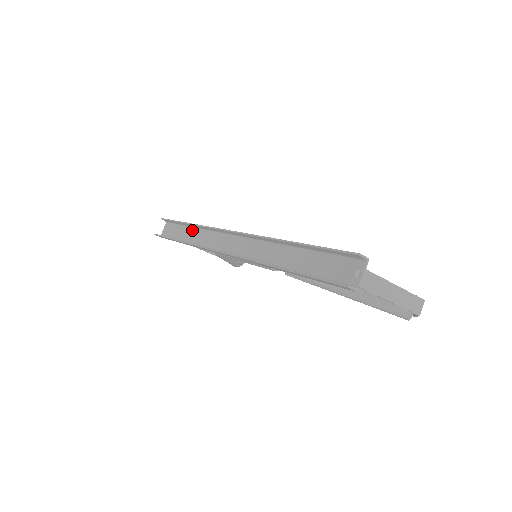
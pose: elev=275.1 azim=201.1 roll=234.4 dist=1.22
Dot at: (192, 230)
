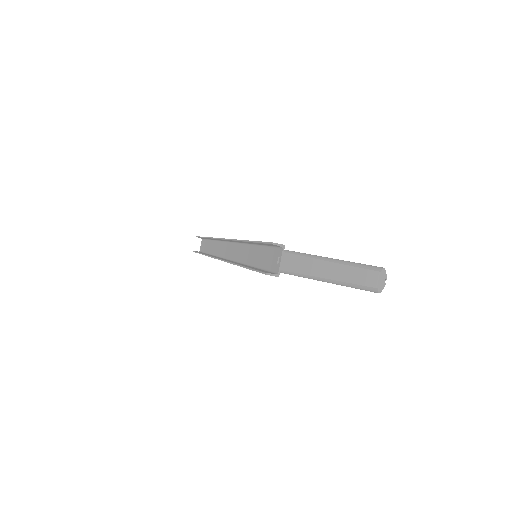
Dot at: (212, 243)
